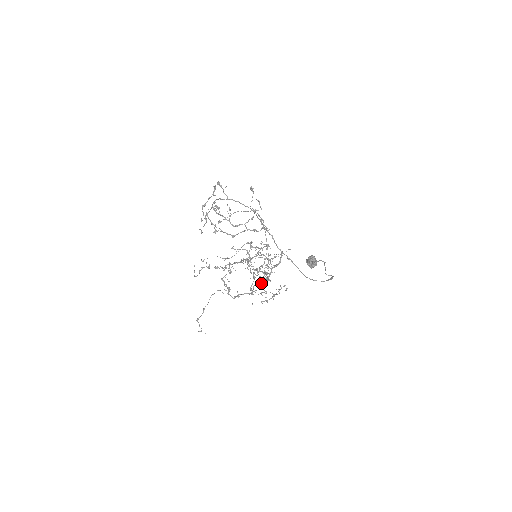
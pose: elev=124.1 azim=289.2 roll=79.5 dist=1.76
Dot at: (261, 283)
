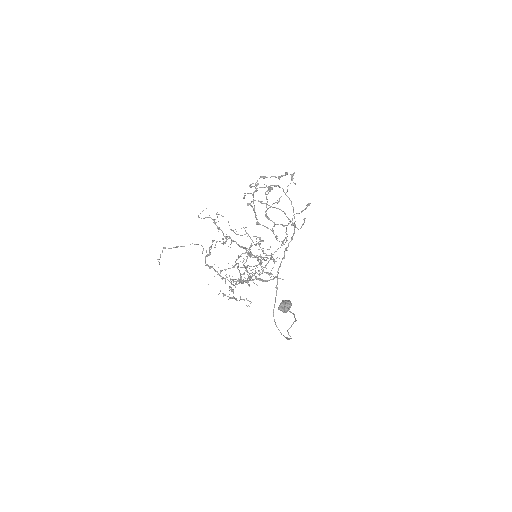
Dot at: (238, 279)
